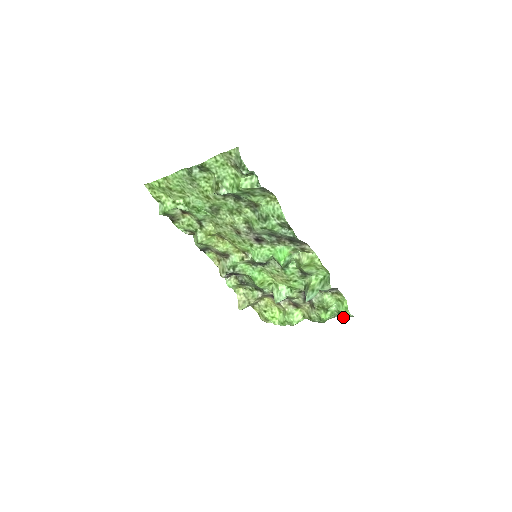
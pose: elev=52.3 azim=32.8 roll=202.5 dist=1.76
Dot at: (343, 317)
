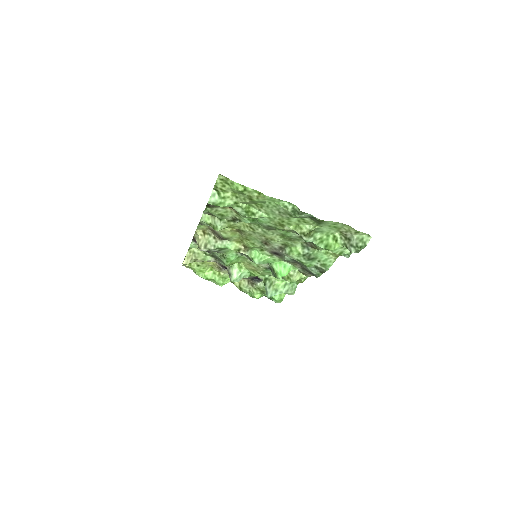
Dot at: (270, 299)
